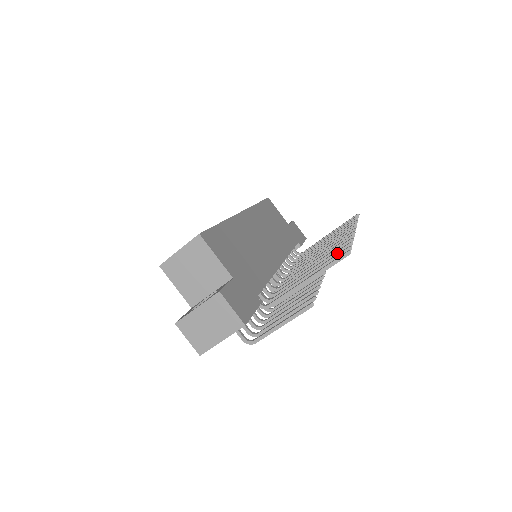
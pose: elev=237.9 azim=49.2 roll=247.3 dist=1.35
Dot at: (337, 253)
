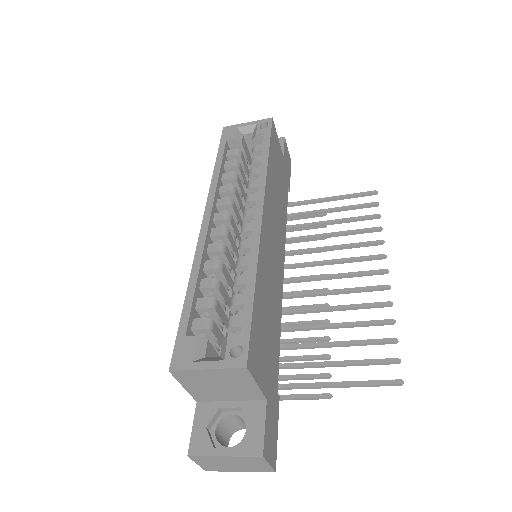
Dot at: (376, 344)
